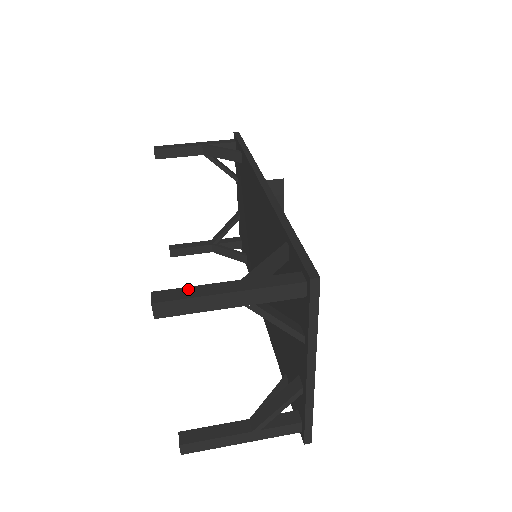
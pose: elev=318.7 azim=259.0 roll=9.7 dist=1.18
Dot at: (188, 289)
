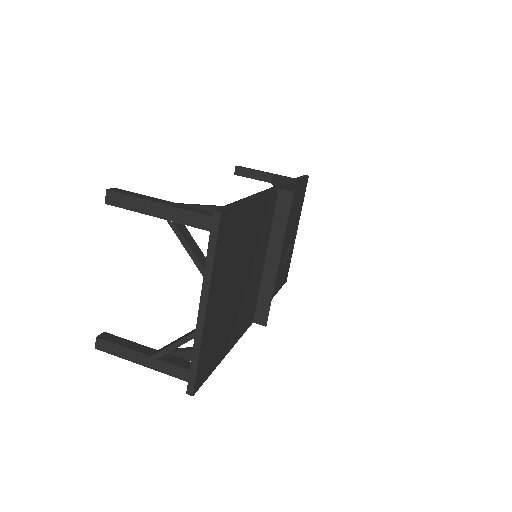
Dot at: (137, 194)
